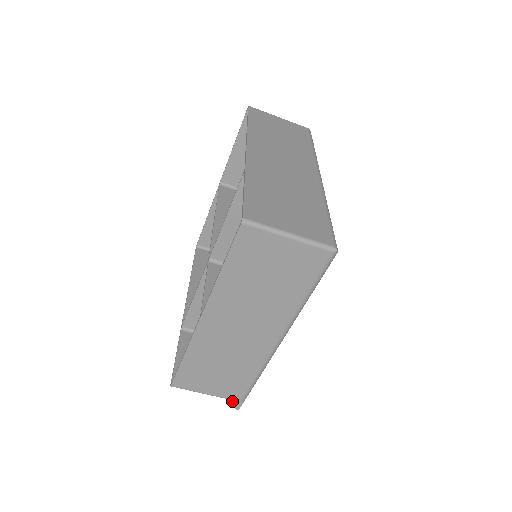
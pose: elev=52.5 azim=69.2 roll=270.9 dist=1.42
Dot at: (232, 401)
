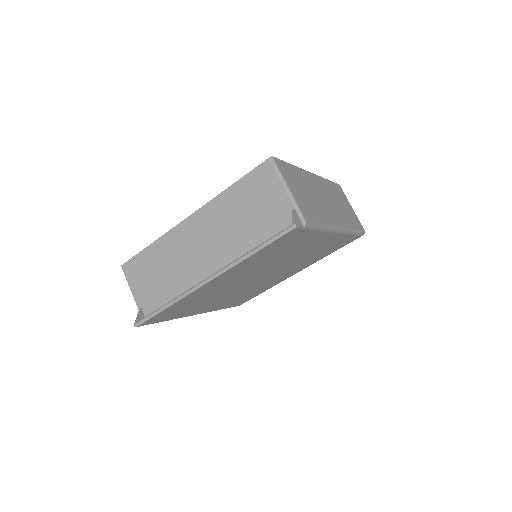
Dot at: (296, 216)
